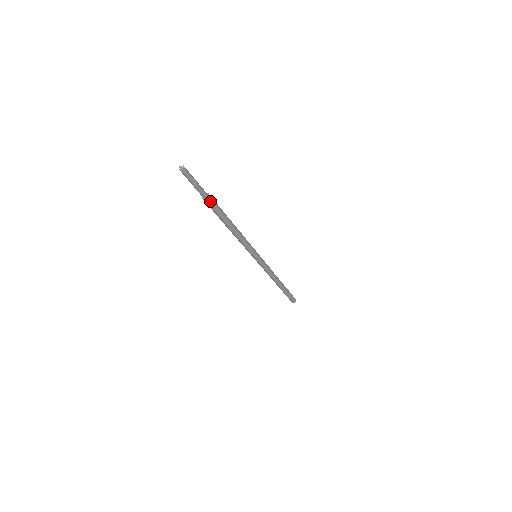
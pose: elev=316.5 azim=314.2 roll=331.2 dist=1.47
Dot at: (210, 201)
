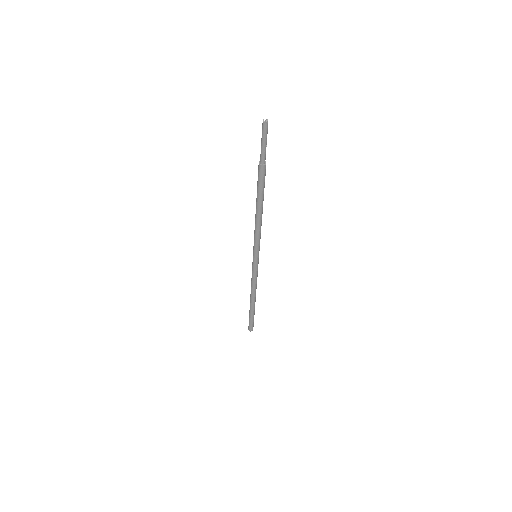
Dot at: (265, 169)
